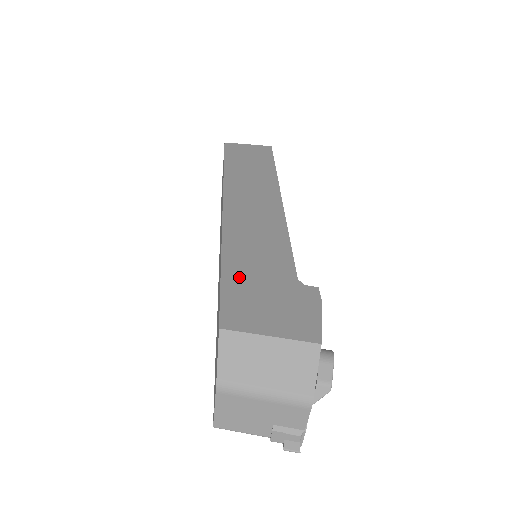
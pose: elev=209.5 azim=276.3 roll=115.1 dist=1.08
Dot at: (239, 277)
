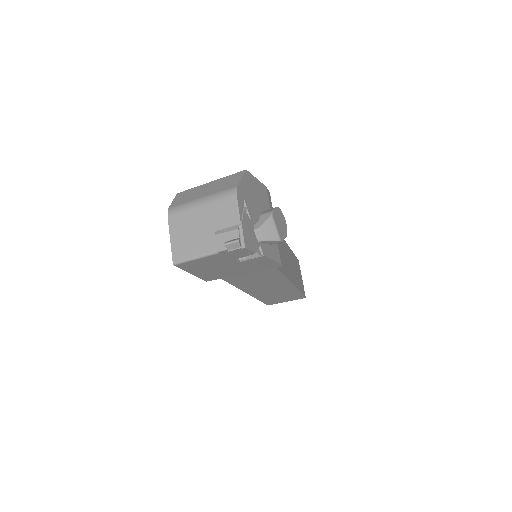
Dot at: occluded
